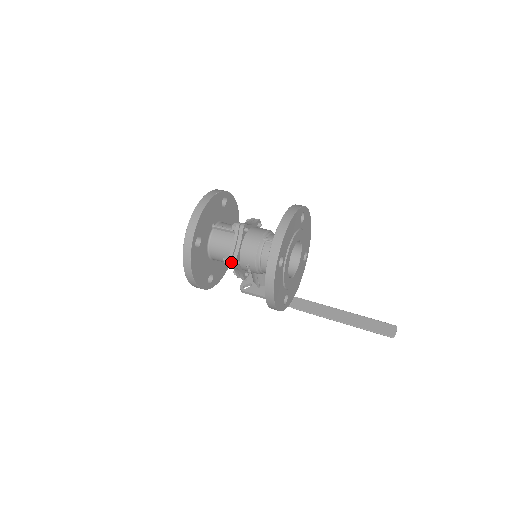
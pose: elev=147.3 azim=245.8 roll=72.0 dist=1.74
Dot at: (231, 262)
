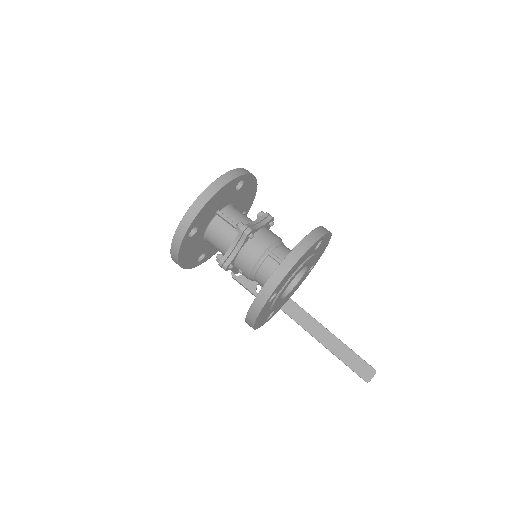
Dot at: (223, 265)
